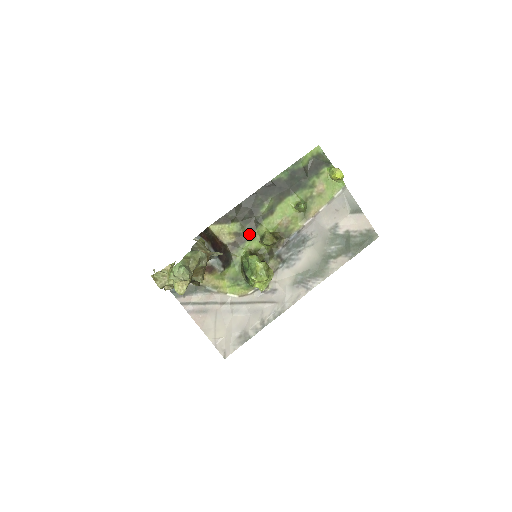
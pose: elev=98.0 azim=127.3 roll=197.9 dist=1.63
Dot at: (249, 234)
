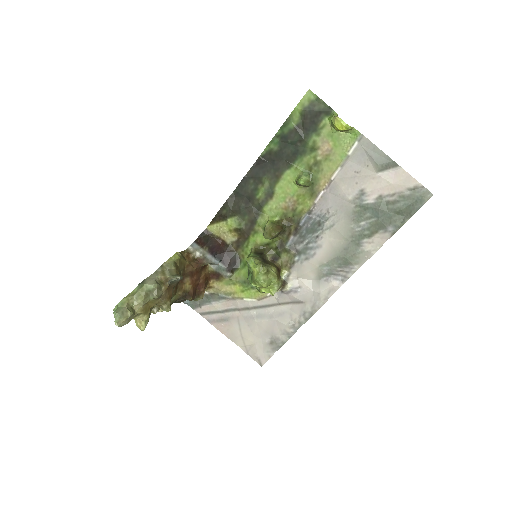
Dot at: (250, 228)
